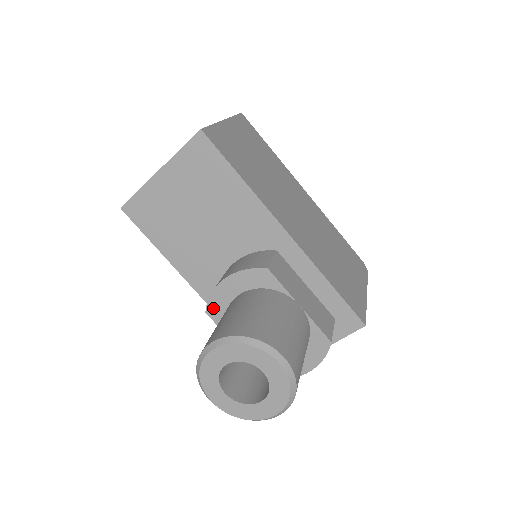
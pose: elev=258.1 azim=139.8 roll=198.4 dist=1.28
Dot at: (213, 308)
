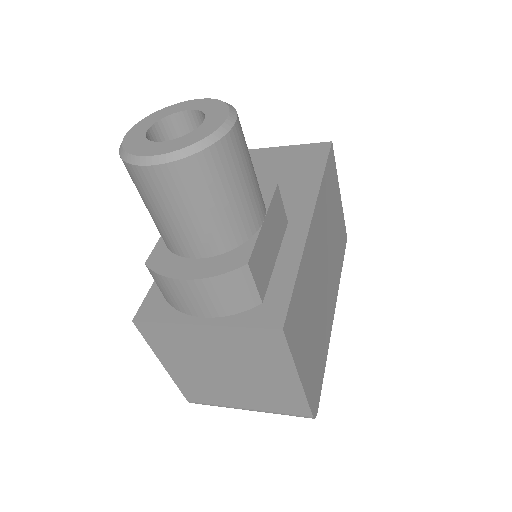
Dot at: occluded
